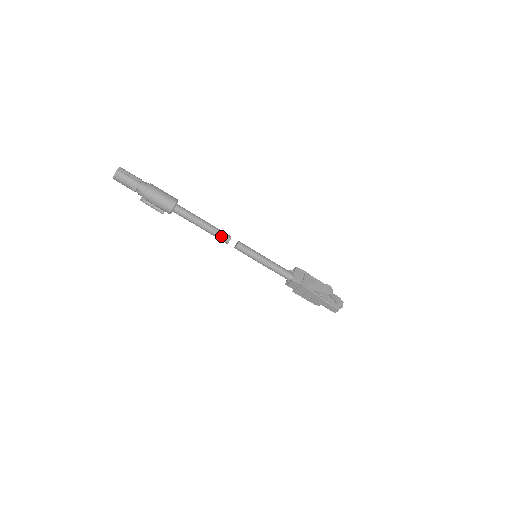
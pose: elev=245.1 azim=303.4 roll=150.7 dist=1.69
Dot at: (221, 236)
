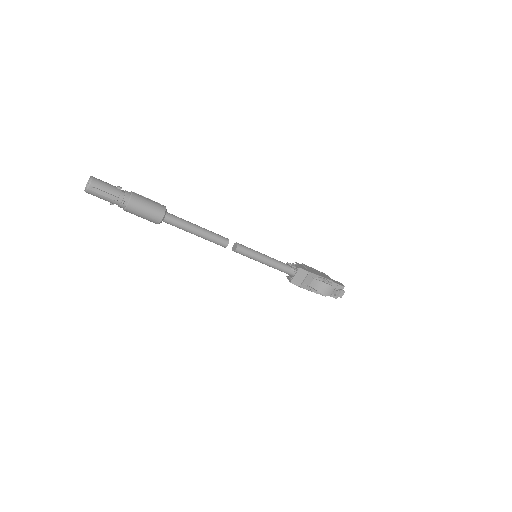
Dot at: (216, 243)
